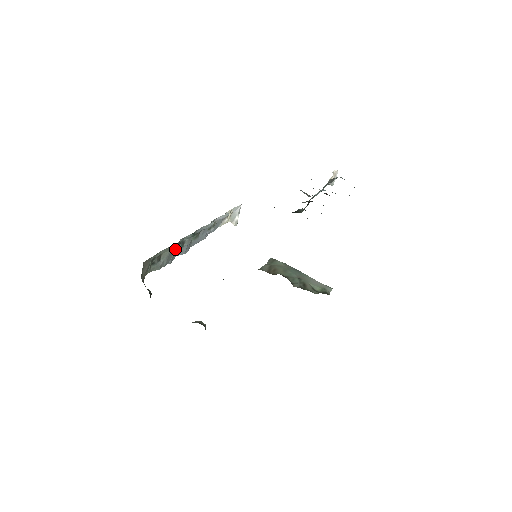
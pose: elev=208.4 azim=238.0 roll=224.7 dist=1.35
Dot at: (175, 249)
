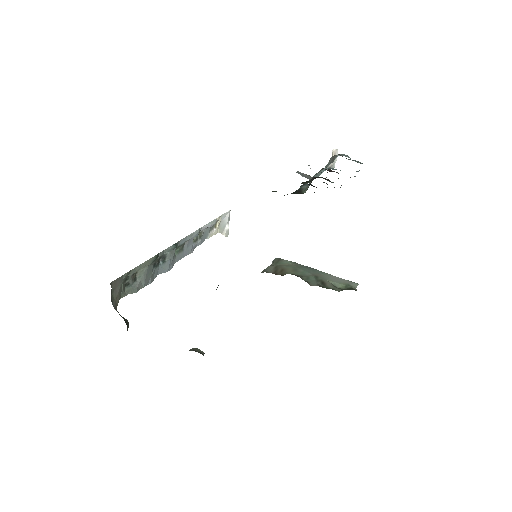
Dot at: (154, 266)
